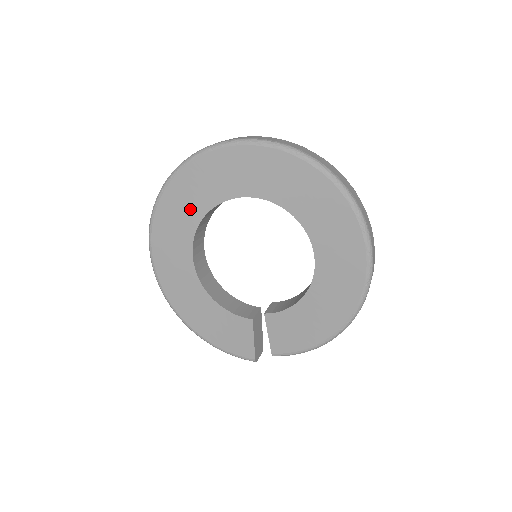
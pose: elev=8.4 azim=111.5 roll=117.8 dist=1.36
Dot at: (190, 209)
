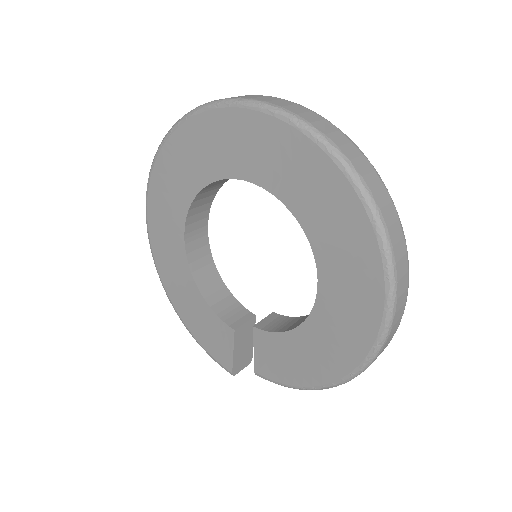
Dot at: (187, 176)
